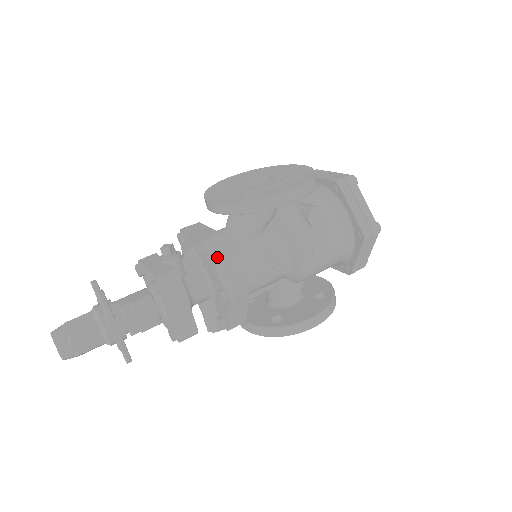
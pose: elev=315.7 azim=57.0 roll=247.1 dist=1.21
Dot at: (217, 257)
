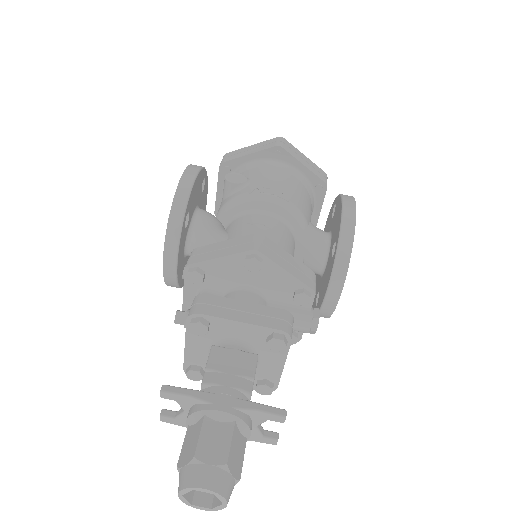
Dot at: (208, 255)
